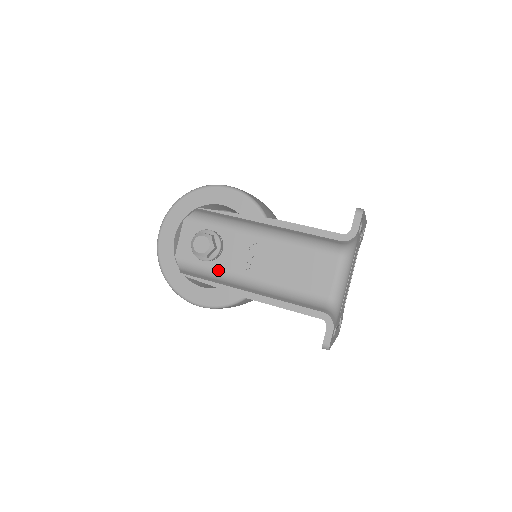
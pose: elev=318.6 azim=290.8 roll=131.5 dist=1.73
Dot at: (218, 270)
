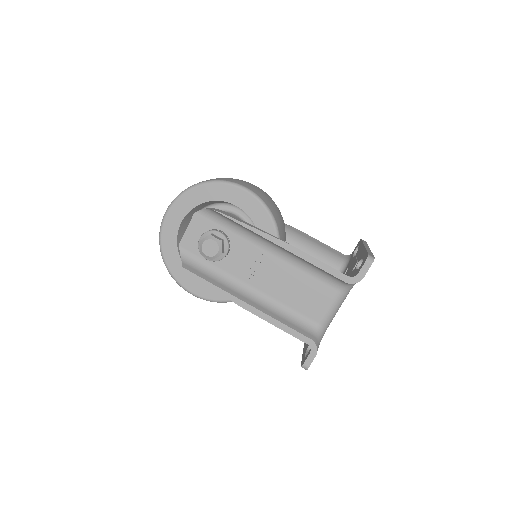
Dot at: (220, 271)
